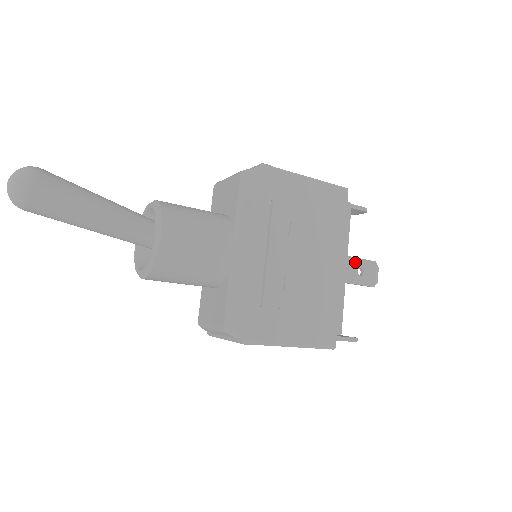
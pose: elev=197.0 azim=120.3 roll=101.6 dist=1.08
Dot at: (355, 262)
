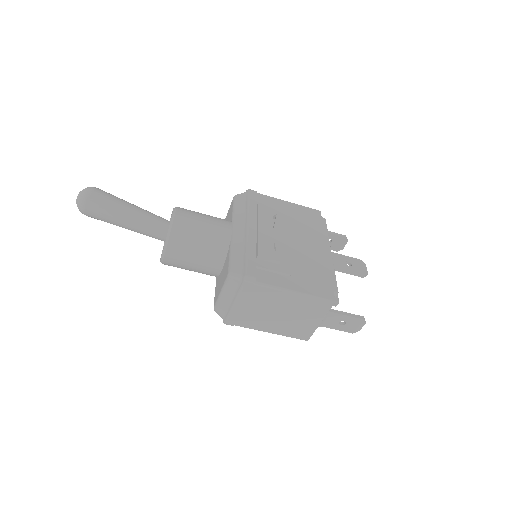
Dot at: (341, 257)
